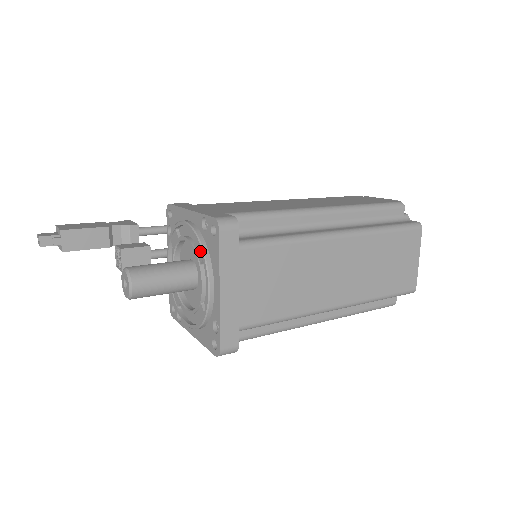
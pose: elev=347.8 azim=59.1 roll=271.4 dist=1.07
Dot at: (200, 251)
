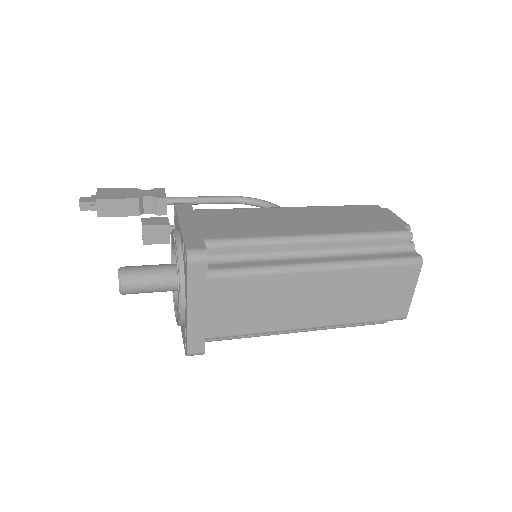
Dot at: (179, 269)
